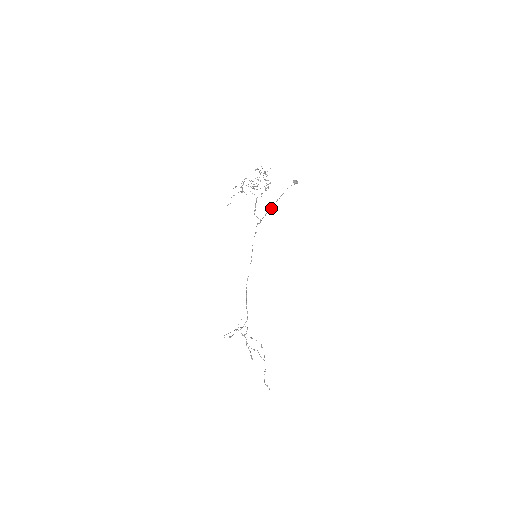
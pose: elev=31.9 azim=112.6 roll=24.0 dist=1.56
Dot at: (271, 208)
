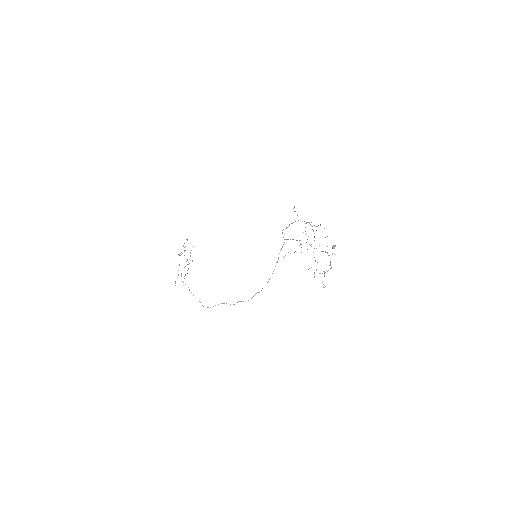
Dot at: occluded
